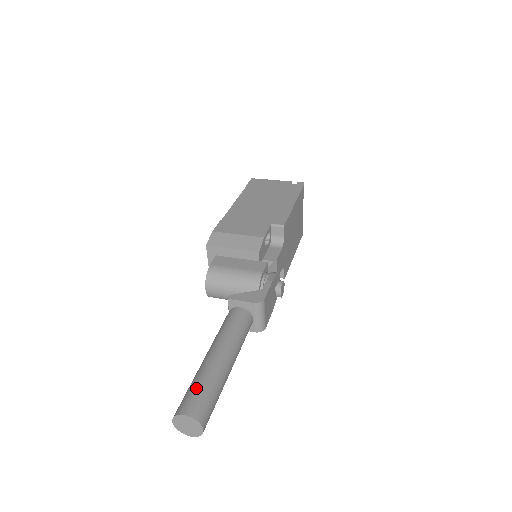
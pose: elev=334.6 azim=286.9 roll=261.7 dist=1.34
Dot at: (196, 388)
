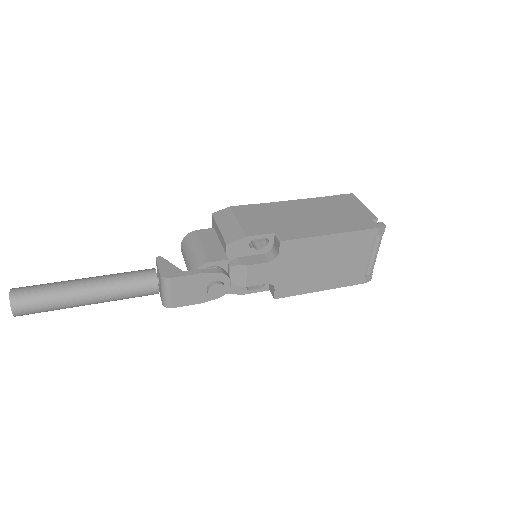
Dot at: (41, 285)
